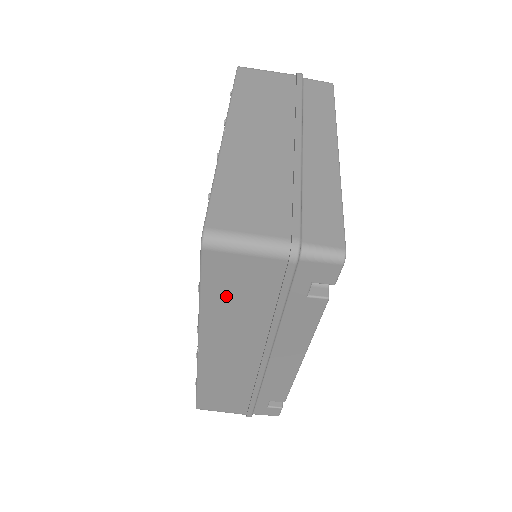
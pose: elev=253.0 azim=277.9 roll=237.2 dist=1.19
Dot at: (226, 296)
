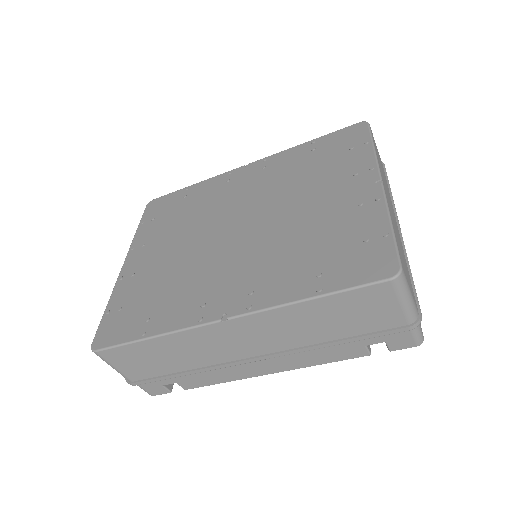
Dot at: (333, 310)
